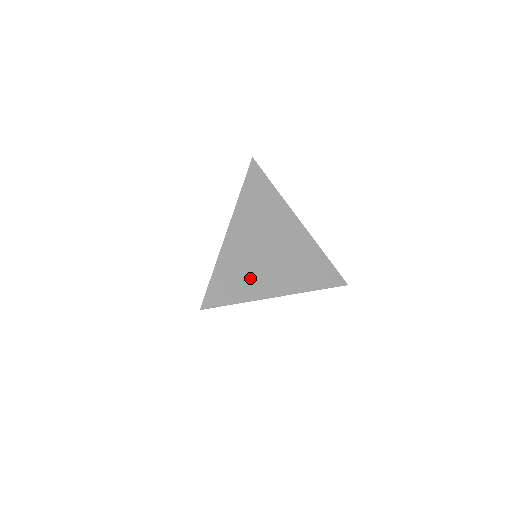
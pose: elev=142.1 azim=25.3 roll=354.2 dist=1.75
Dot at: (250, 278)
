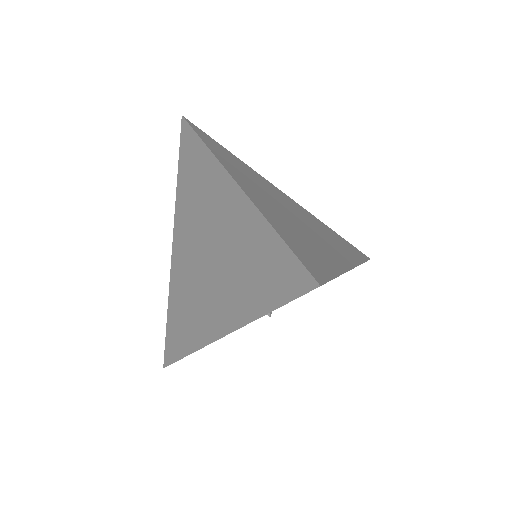
Dot at: (312, 244)
